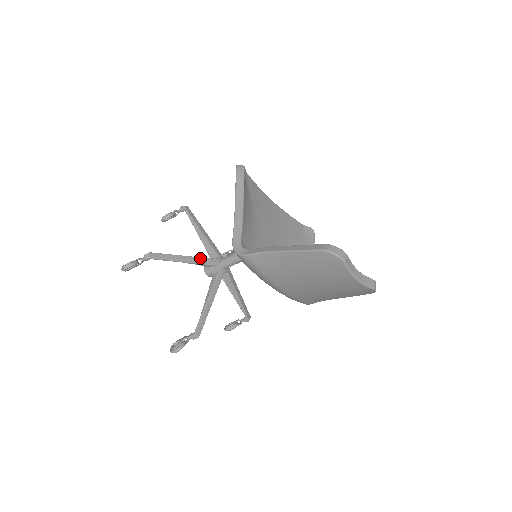
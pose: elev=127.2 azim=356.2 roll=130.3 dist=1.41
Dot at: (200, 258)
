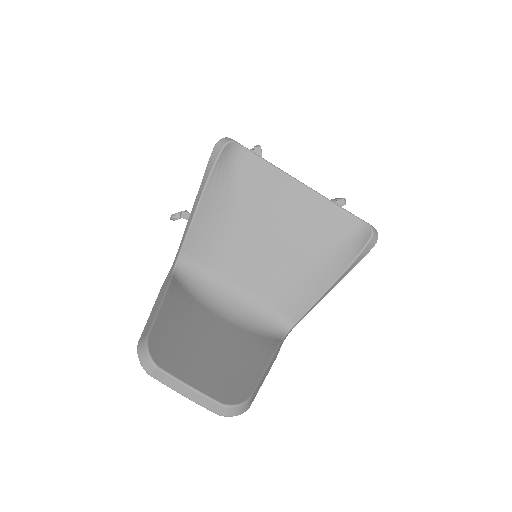
Dot at: occluded
